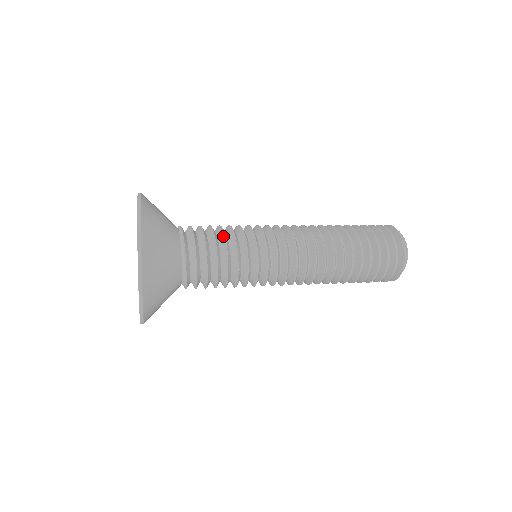
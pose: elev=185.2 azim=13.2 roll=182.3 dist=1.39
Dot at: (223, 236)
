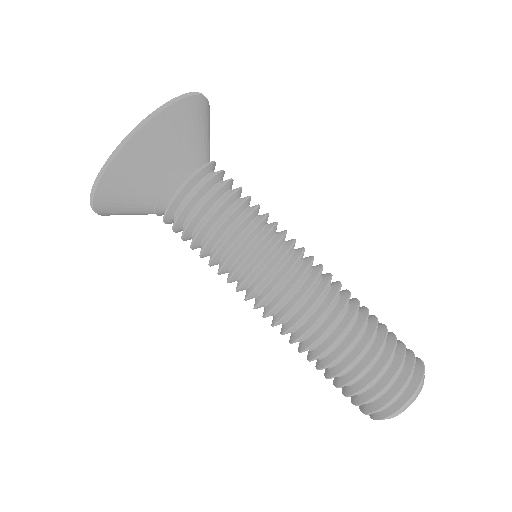
Dot at: occluded
